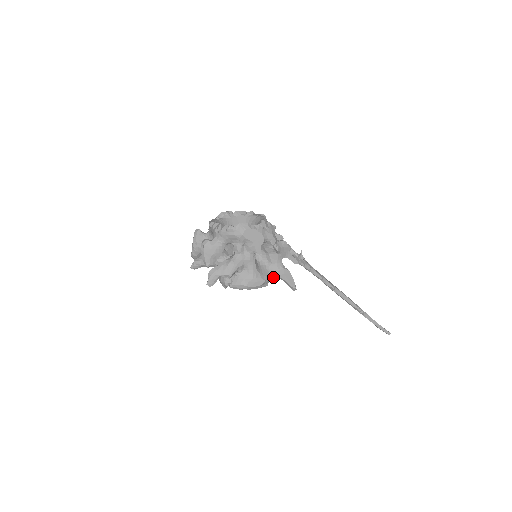
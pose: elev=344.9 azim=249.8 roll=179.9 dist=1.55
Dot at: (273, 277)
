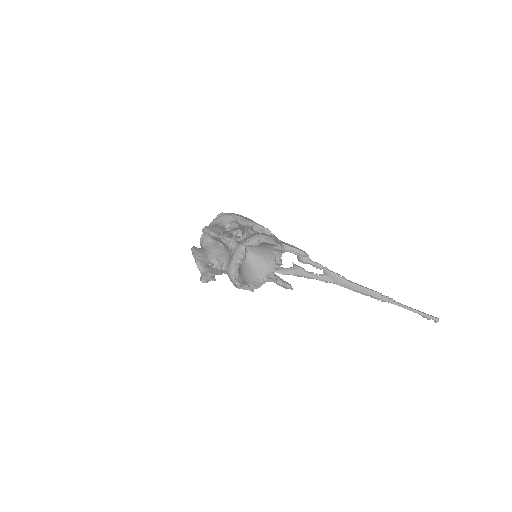
Dot at: (280, 243)
